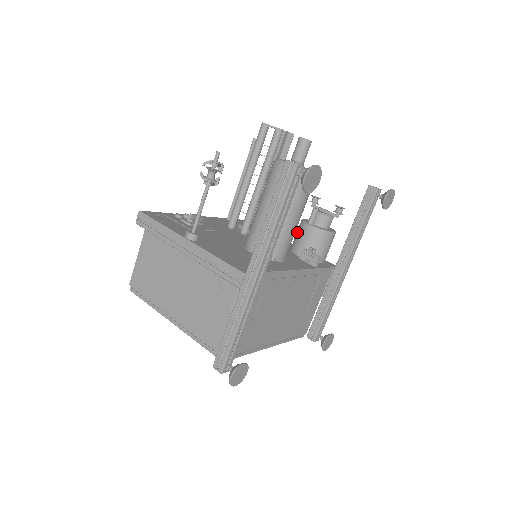
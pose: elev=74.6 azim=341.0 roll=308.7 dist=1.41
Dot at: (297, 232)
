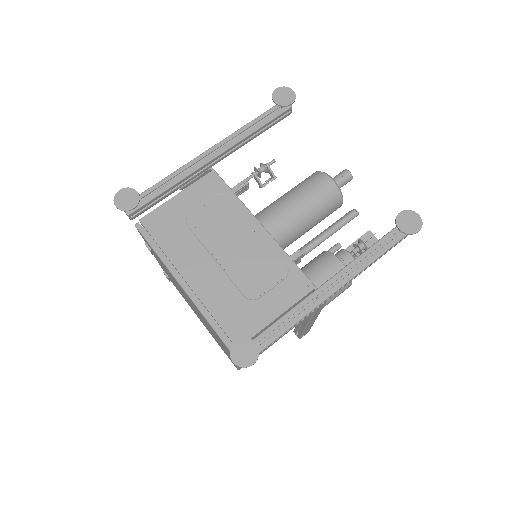
Dot at: occluded
